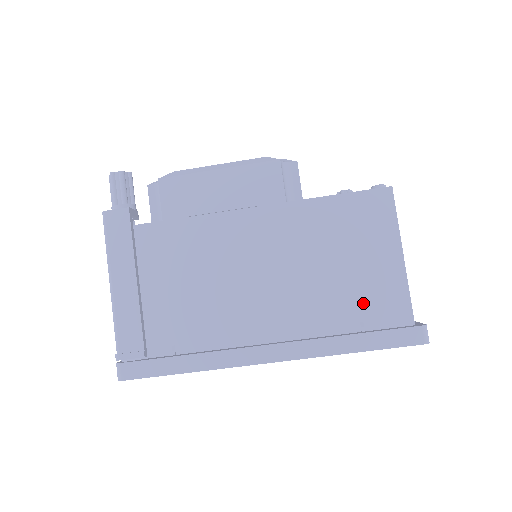
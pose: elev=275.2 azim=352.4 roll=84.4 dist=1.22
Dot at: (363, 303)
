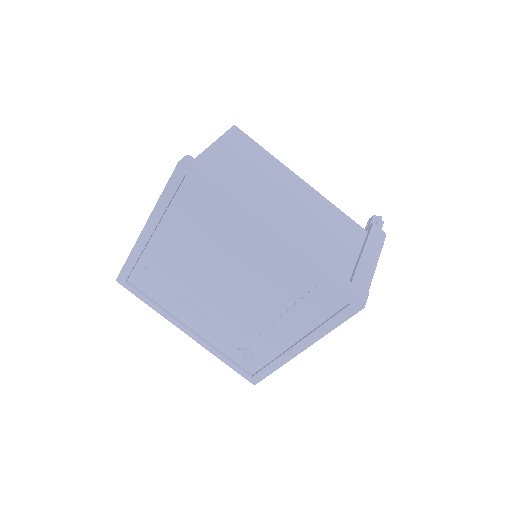
Dot at: occluded
